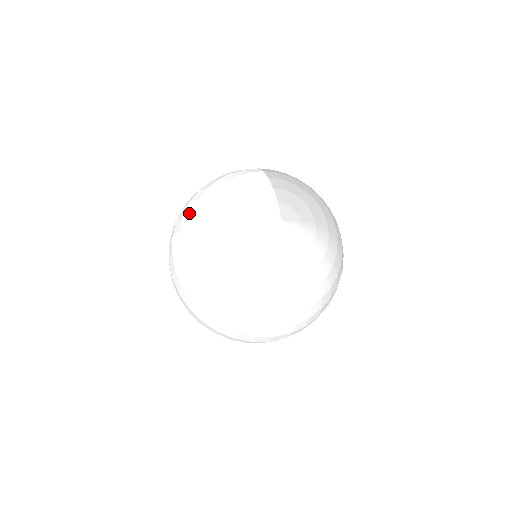
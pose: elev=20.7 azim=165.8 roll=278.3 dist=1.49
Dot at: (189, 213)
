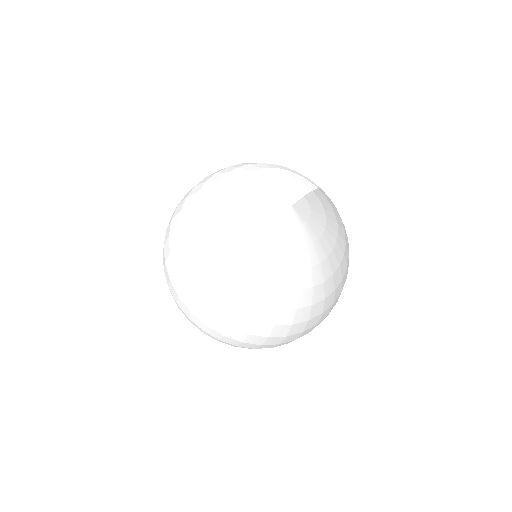
Dot at: occluded
